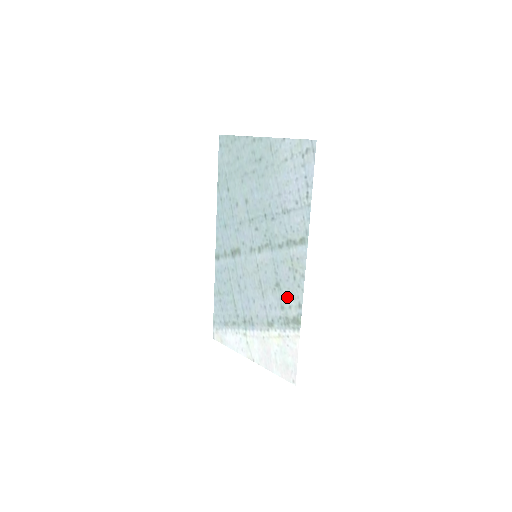
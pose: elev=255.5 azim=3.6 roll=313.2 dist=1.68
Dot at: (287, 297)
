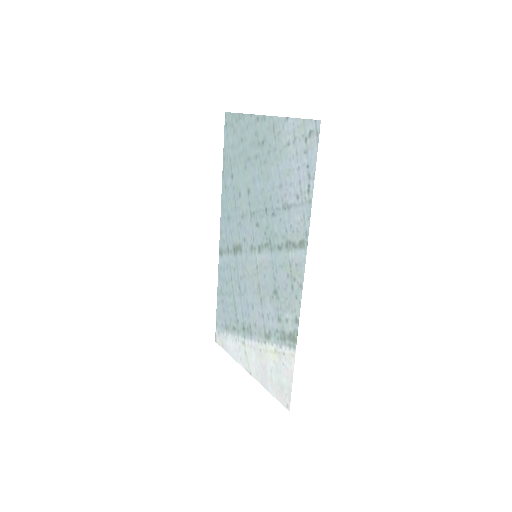
Dot at: (284, 308)
